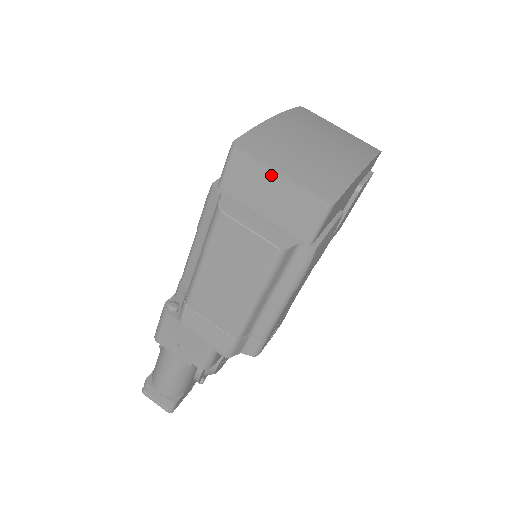
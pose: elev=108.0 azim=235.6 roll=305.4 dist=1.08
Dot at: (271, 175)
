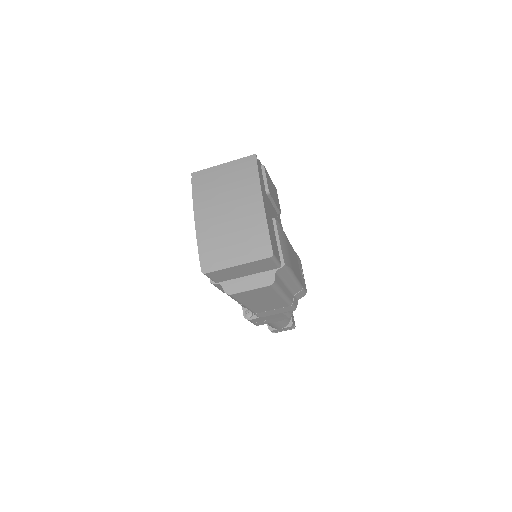
Dot at: (233, 268)
